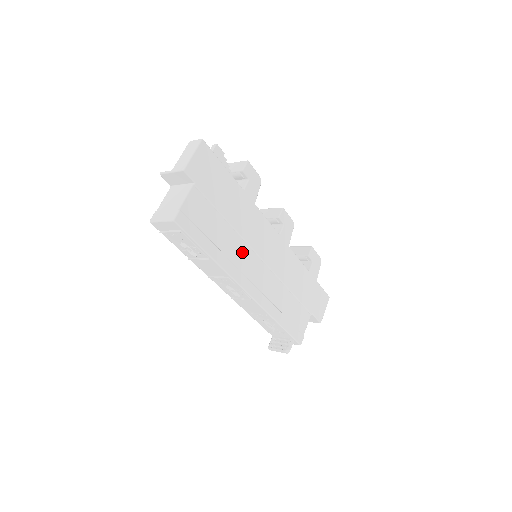
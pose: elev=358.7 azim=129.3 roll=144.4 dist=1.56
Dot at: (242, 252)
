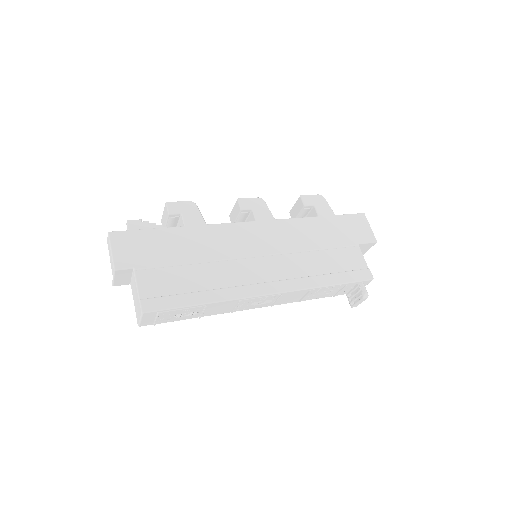
Dot at: (232, 270)
